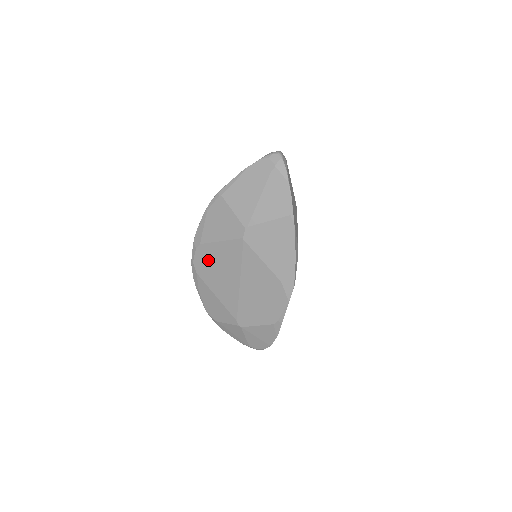
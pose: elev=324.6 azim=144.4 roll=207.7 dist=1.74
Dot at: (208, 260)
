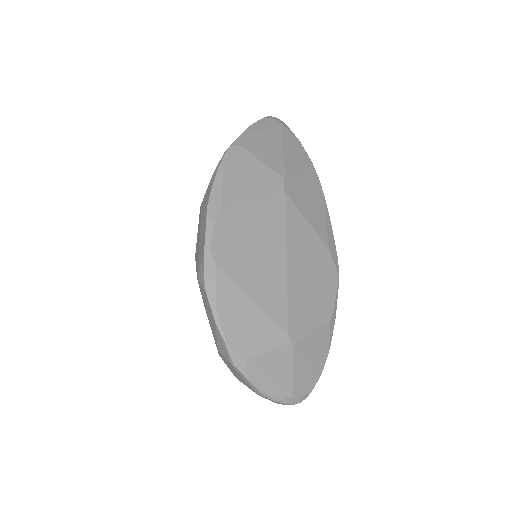
Dot at: (236, 237)
